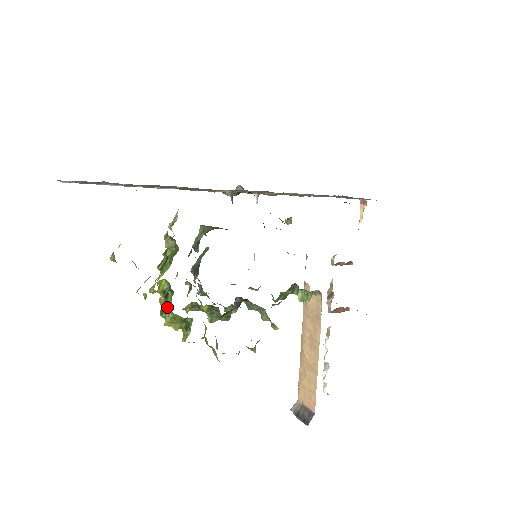
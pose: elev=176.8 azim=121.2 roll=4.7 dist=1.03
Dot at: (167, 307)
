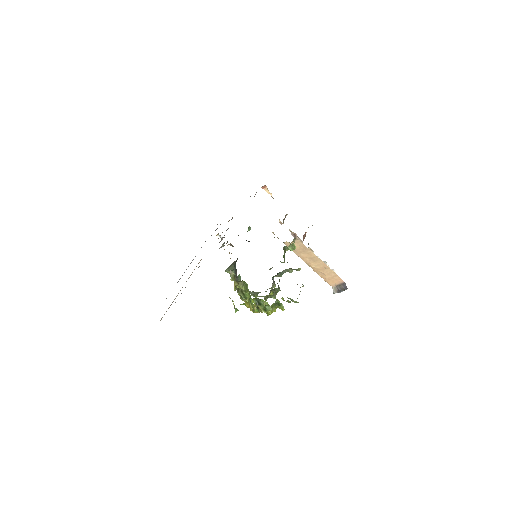
Dot at: (265, 306)
